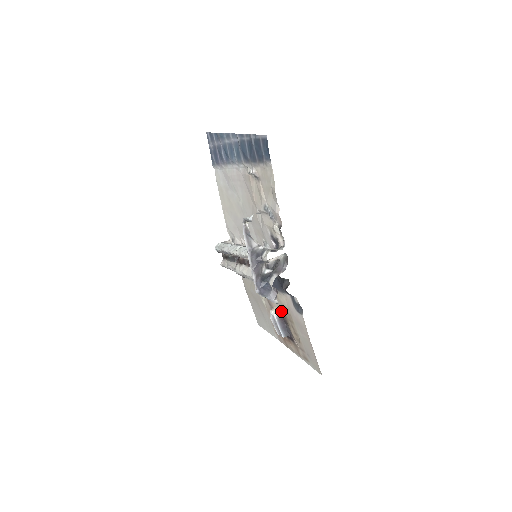
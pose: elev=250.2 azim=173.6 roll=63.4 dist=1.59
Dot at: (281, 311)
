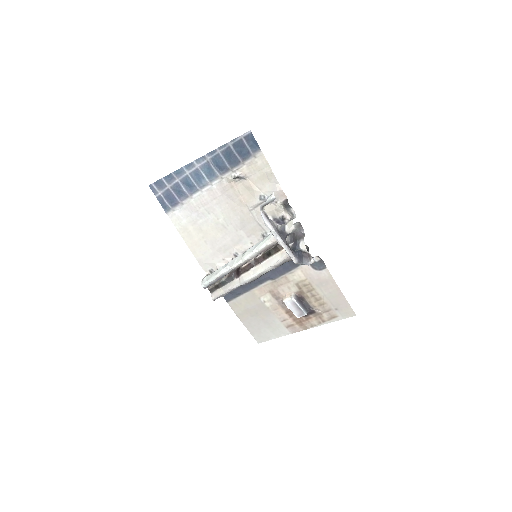
Dot at: (295, 292)
